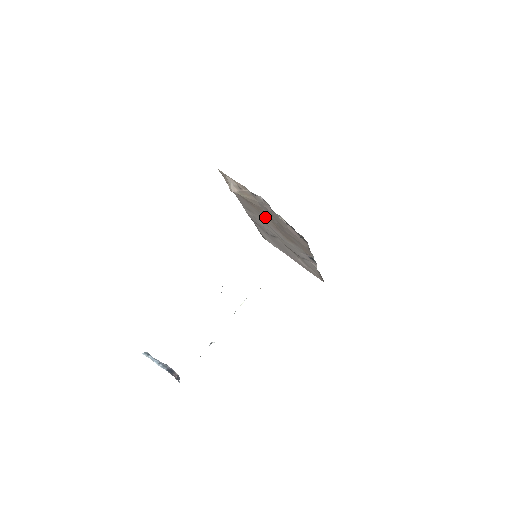
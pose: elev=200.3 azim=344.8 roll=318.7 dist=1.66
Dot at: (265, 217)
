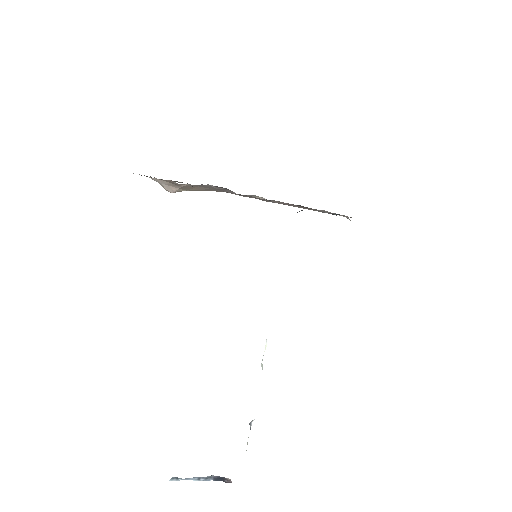
Dot at: occluded
